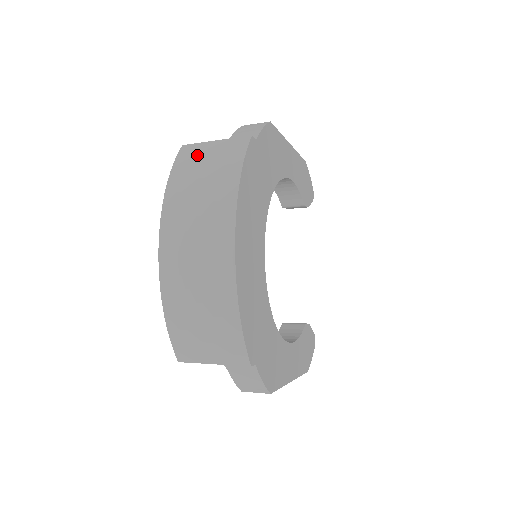
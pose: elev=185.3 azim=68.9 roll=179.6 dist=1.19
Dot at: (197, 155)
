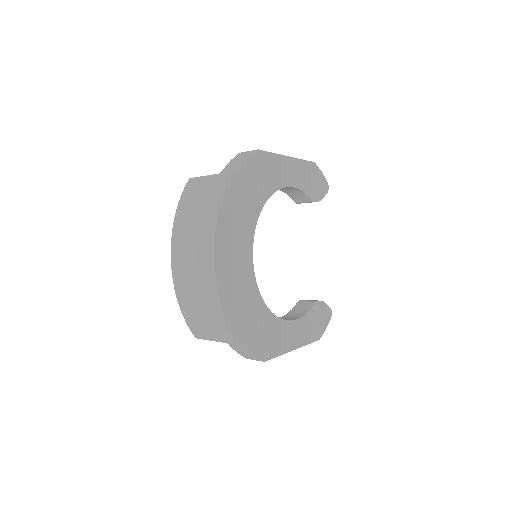
Dot at: (196, 189)
